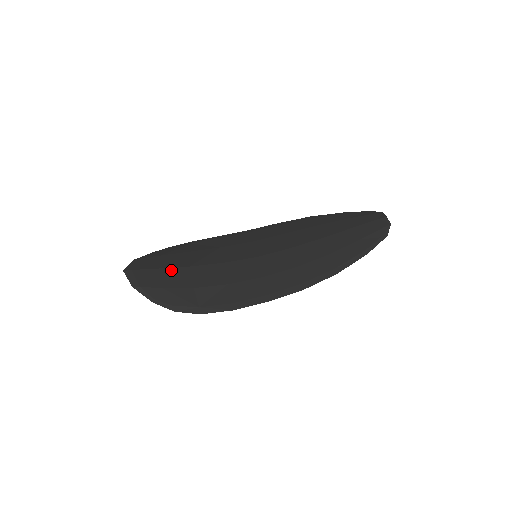
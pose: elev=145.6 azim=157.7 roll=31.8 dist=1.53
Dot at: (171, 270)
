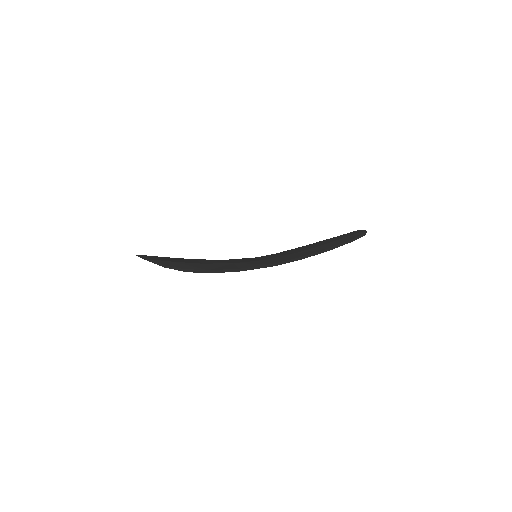
Dot at: (180, 258)
